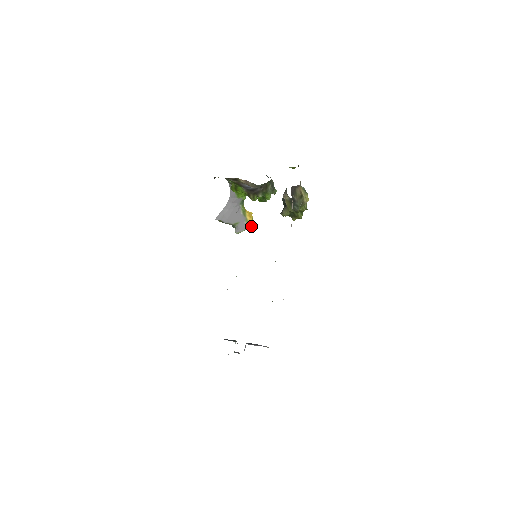
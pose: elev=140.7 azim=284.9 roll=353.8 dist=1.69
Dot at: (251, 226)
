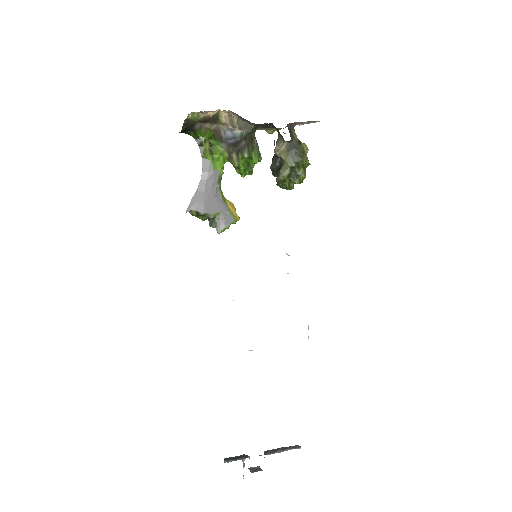
Dot at: (237, 219)
